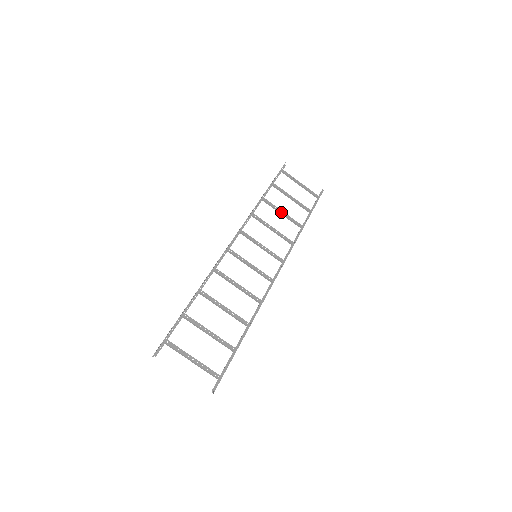
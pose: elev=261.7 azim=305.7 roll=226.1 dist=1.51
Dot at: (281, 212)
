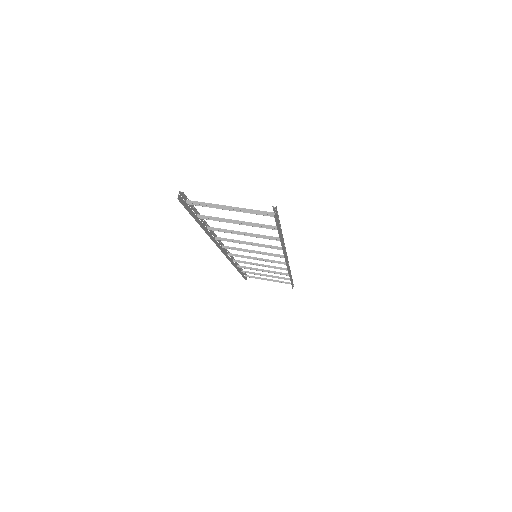
Dot at: (262, 269)
